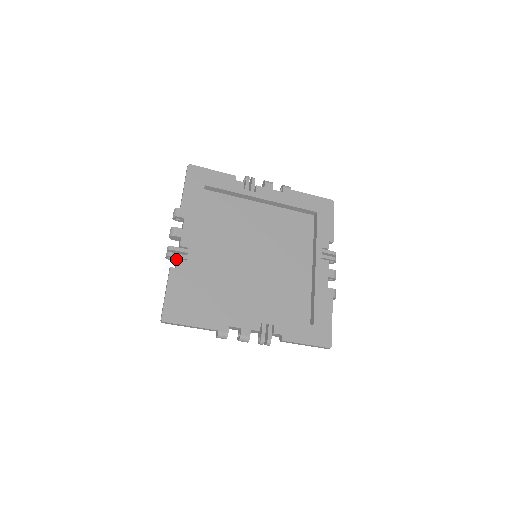
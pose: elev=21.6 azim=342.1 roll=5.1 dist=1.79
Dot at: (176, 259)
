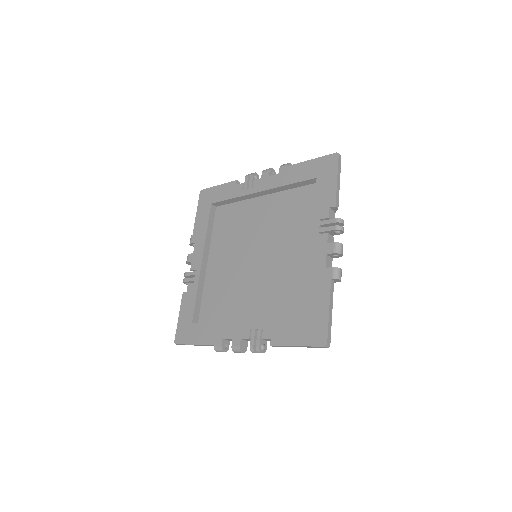
Dot at: occluded
